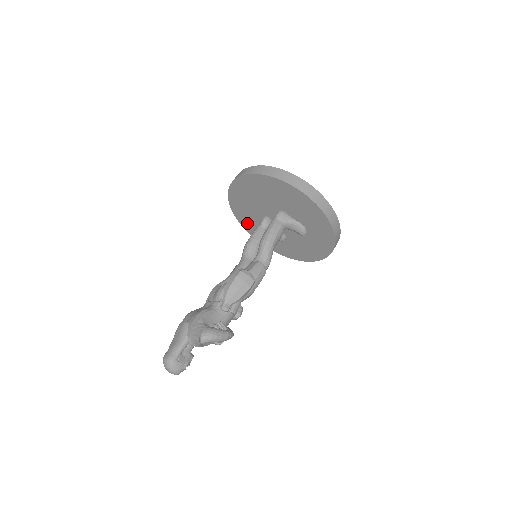
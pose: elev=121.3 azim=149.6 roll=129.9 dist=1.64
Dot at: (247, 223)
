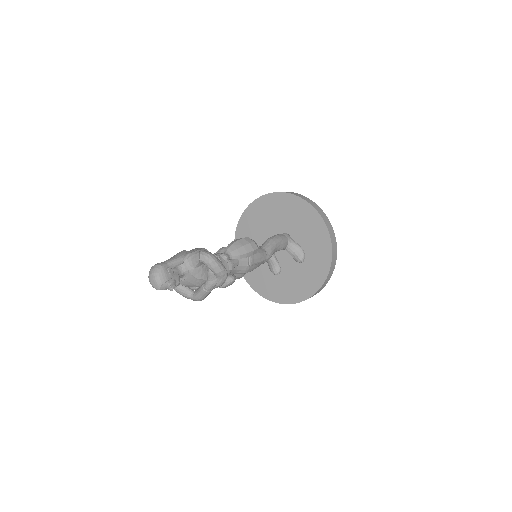
Dot at: occluded
